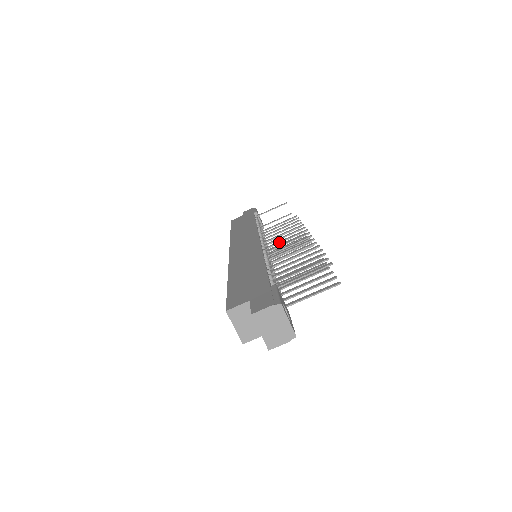
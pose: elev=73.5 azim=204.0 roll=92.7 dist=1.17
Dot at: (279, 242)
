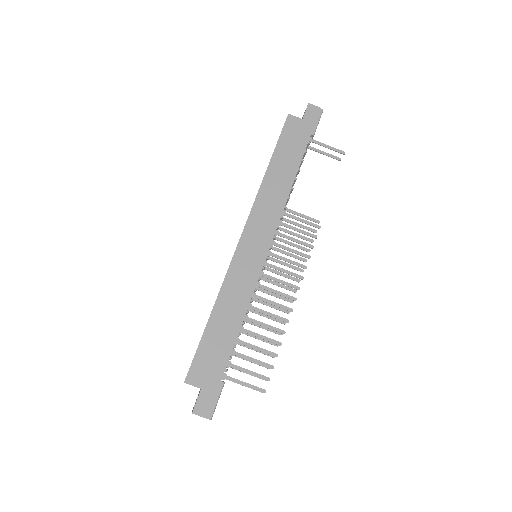
Dot at: occluded
